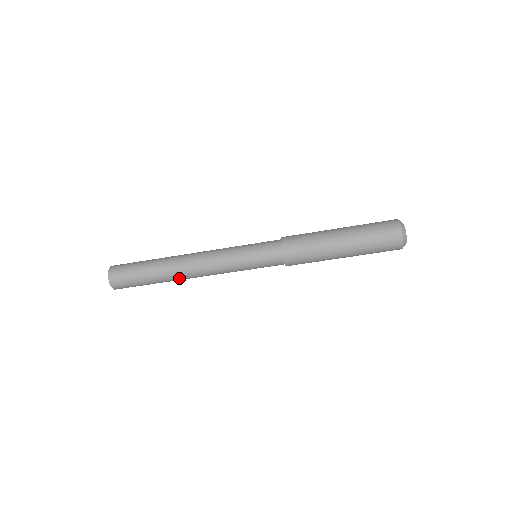
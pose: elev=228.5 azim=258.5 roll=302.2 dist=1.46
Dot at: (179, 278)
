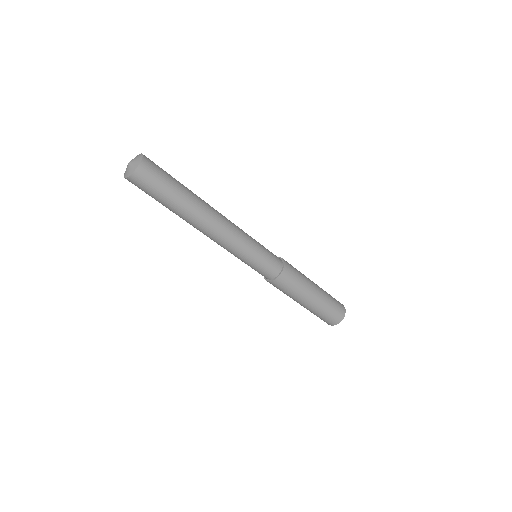
Dot at: (198, 220)
